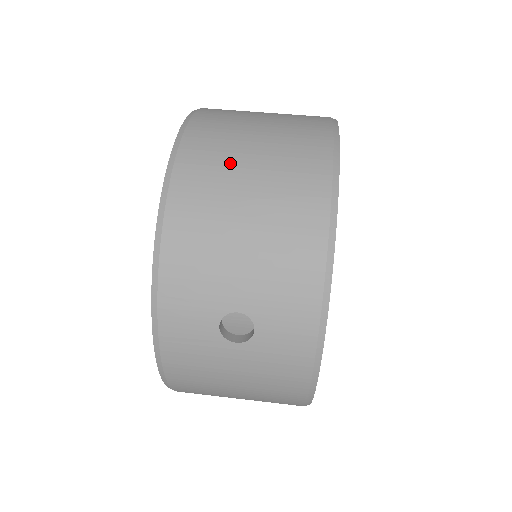
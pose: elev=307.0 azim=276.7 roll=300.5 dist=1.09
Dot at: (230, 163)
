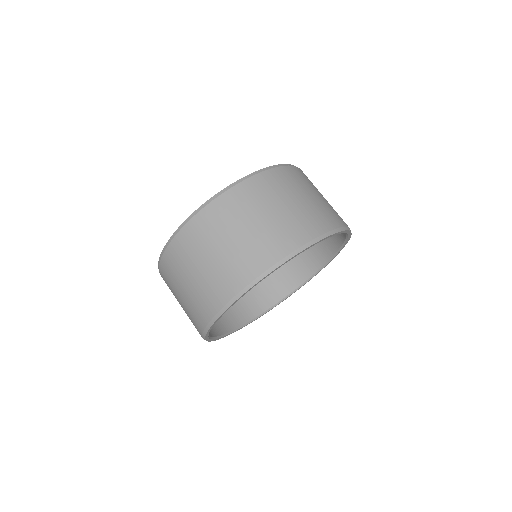
Dot at: (187, 265)
